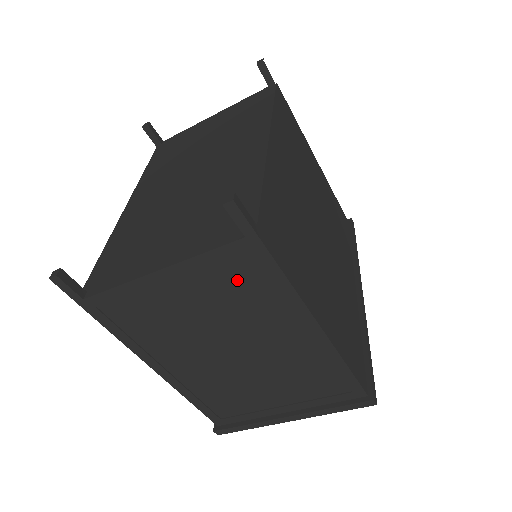
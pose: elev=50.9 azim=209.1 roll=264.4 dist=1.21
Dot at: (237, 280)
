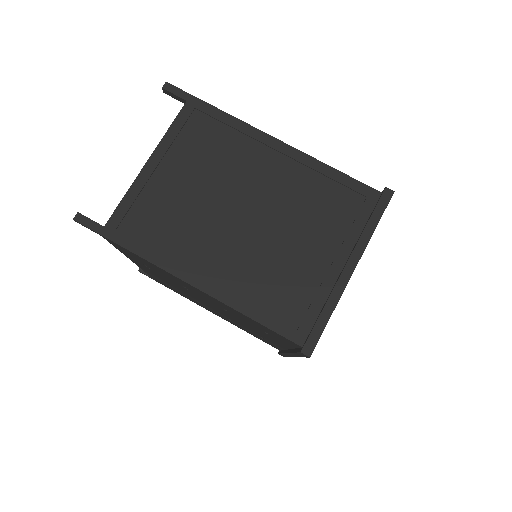
Dot at: (202, 138)
